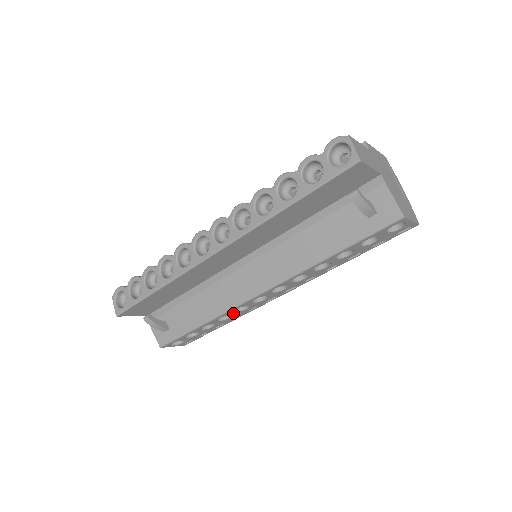
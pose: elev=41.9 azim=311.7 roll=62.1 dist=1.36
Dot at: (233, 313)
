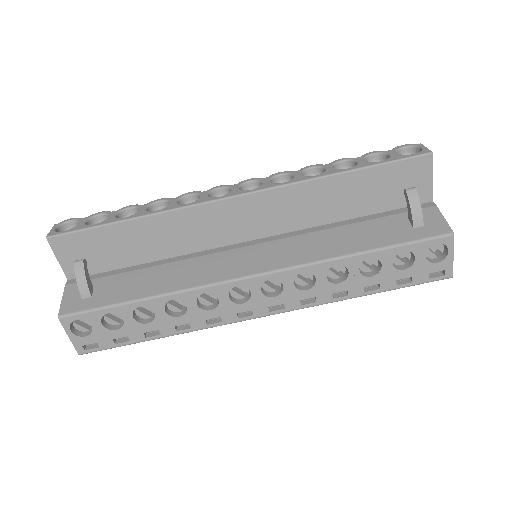
Dot at: (193, 304)
